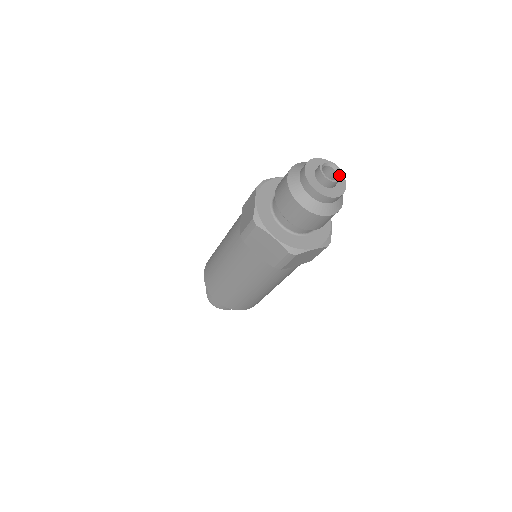
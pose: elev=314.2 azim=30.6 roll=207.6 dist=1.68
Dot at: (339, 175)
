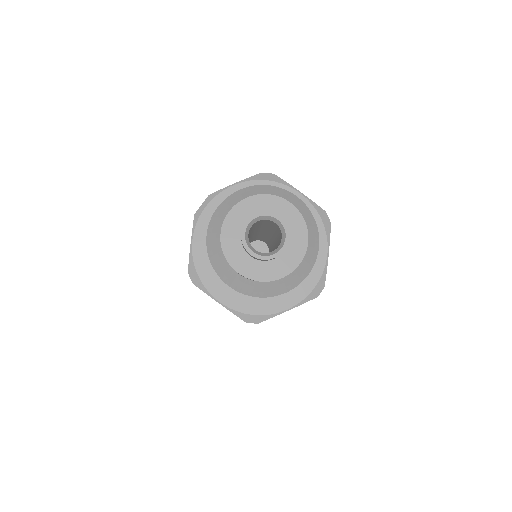
Dot at: (283, 238)
